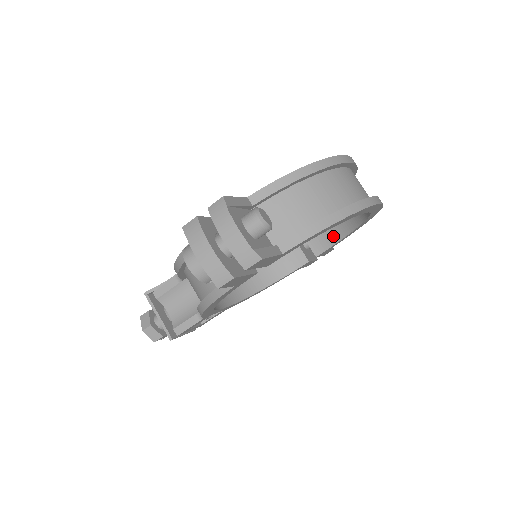
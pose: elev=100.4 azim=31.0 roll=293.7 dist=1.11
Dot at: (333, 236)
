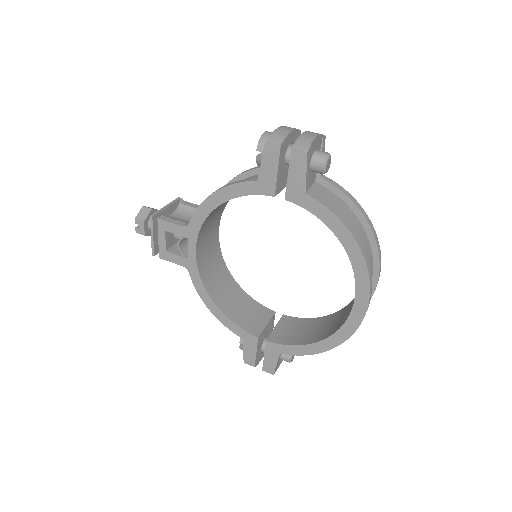
Dot at: (295, 340)
